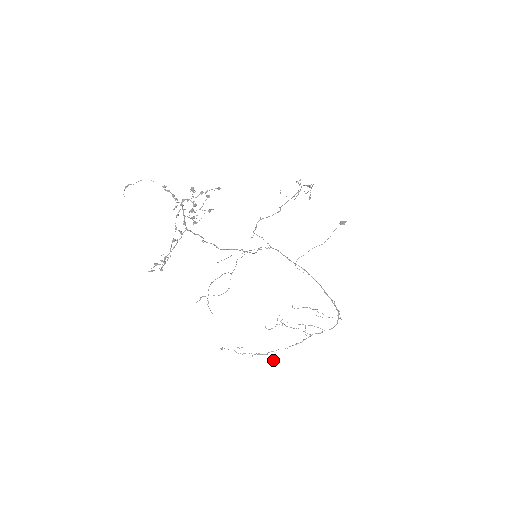
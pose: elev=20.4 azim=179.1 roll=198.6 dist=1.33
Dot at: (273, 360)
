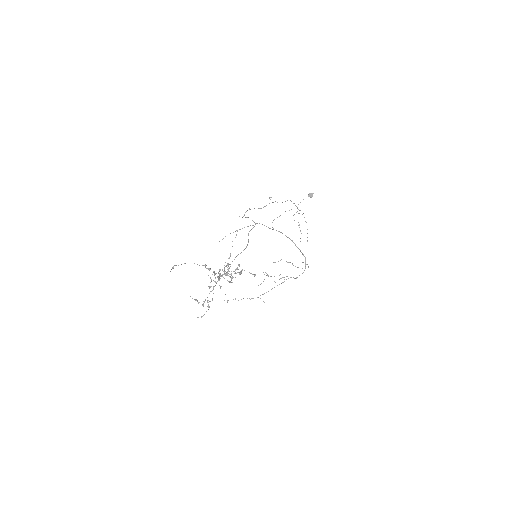
Dot at: occluded
